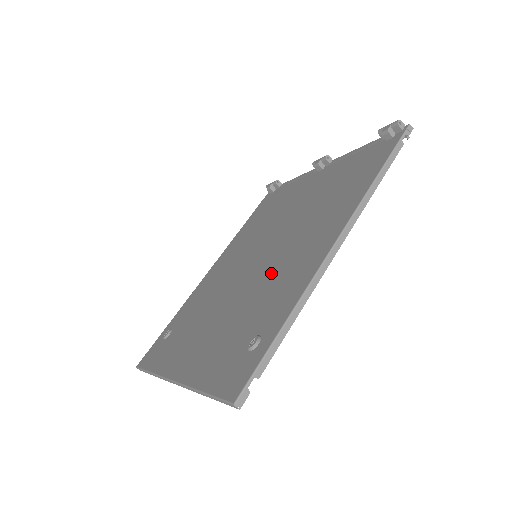
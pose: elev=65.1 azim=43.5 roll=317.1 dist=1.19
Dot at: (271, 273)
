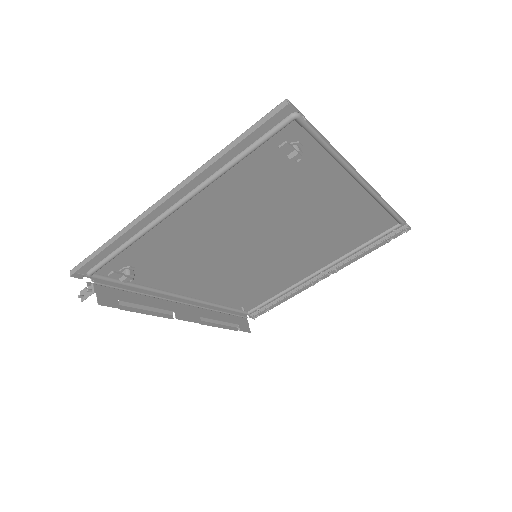
Dot at: (290, 210)
